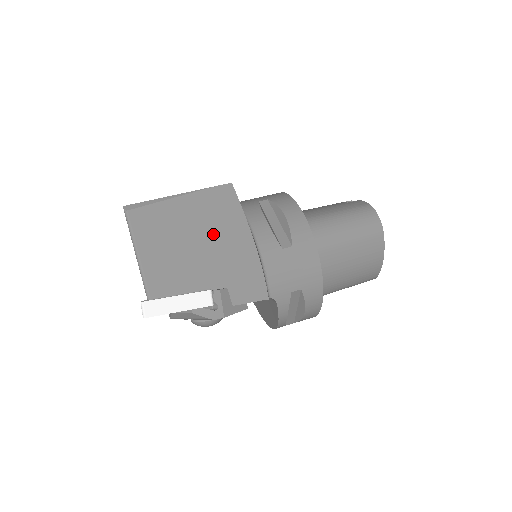
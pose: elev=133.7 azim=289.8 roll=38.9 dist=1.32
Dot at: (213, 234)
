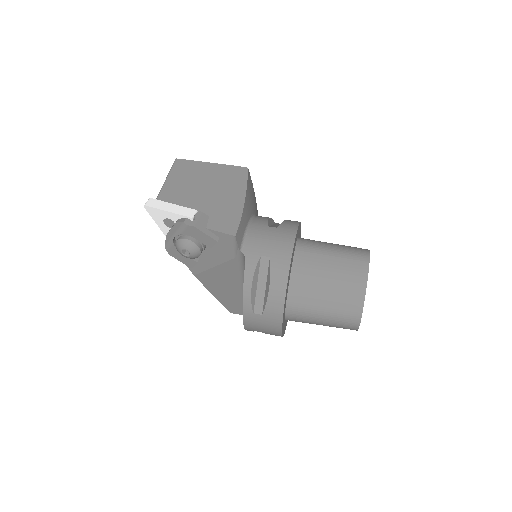
Dot at: (219, 186)
